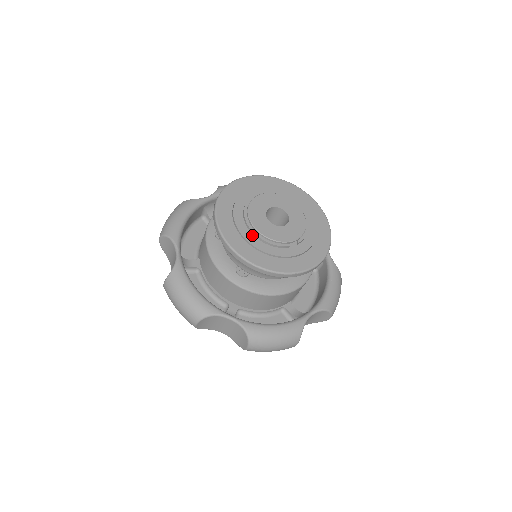
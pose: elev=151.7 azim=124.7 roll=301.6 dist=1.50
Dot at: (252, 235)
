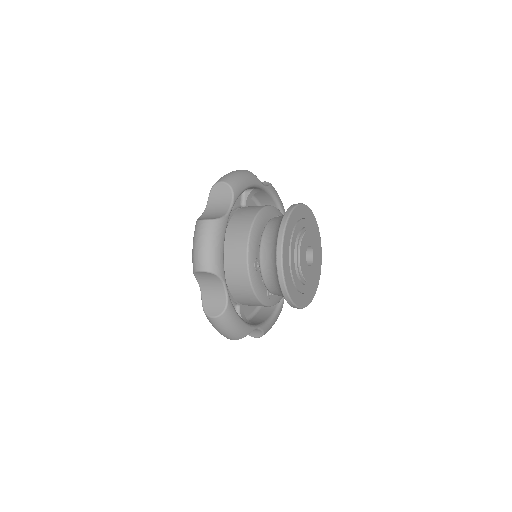
Dot at: (300, 282)
